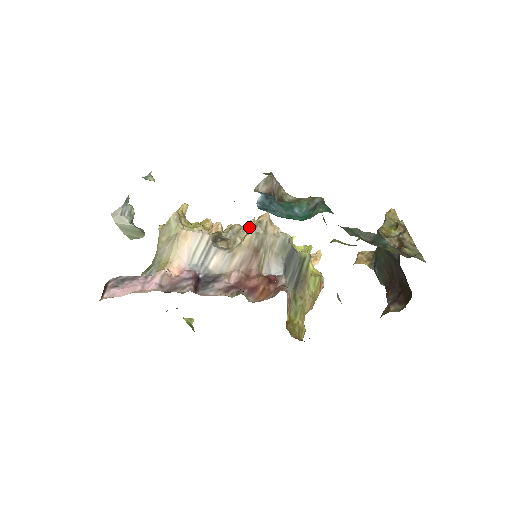
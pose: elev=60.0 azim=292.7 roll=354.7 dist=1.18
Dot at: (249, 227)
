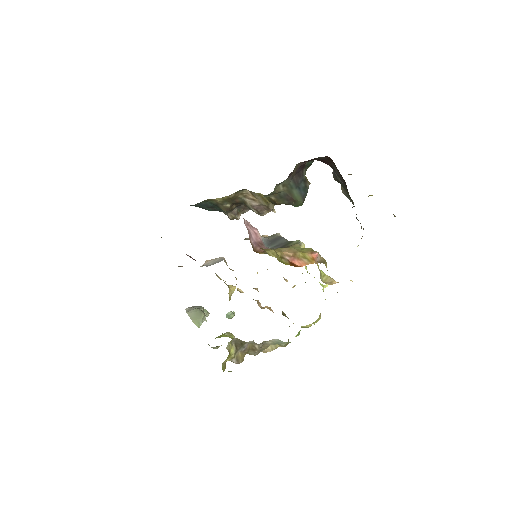
Dot at: occluded
